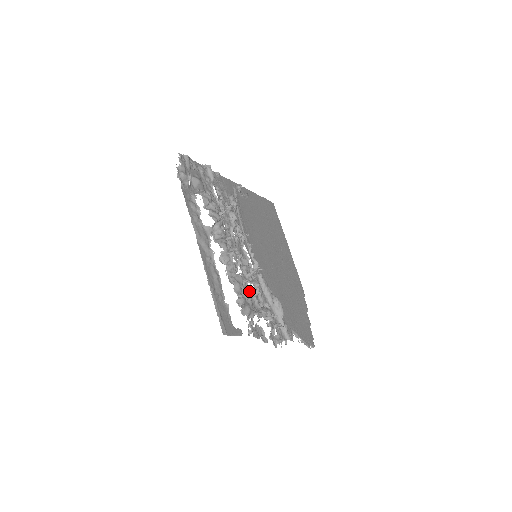
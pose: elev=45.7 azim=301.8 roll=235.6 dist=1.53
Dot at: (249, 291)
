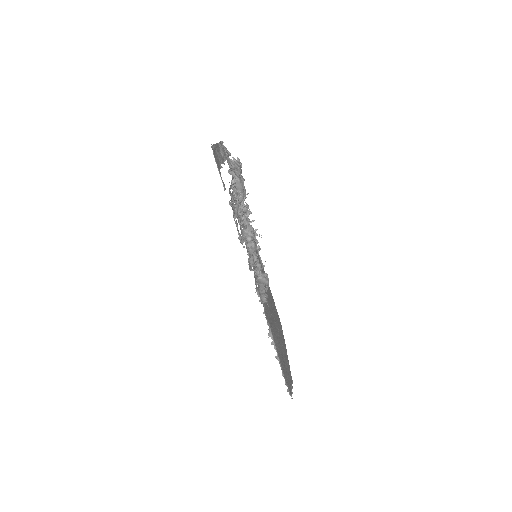
Dot at: (241, 229)
